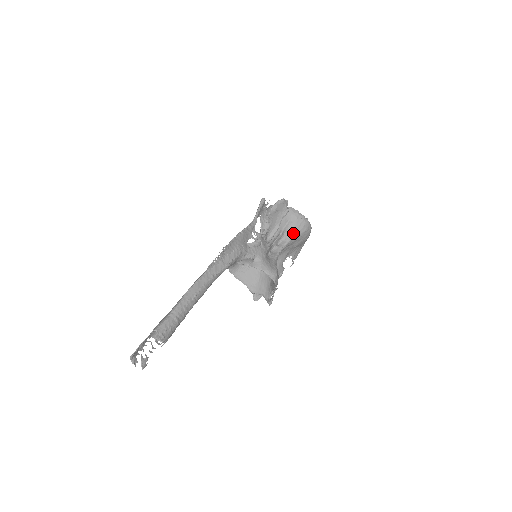
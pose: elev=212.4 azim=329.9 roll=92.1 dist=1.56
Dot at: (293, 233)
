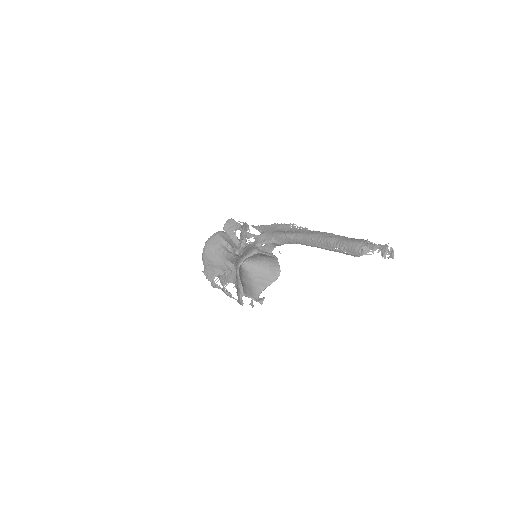
Dot at: occluded
